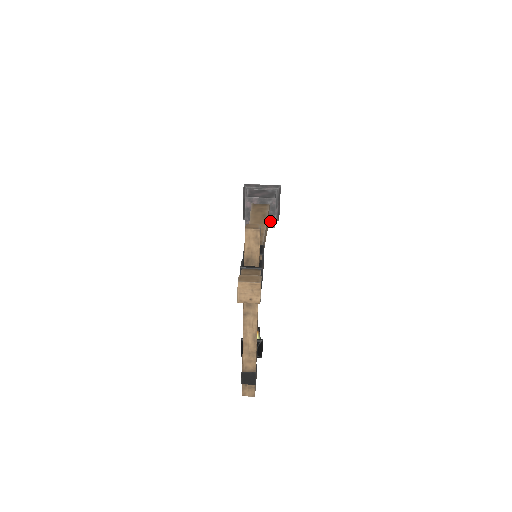
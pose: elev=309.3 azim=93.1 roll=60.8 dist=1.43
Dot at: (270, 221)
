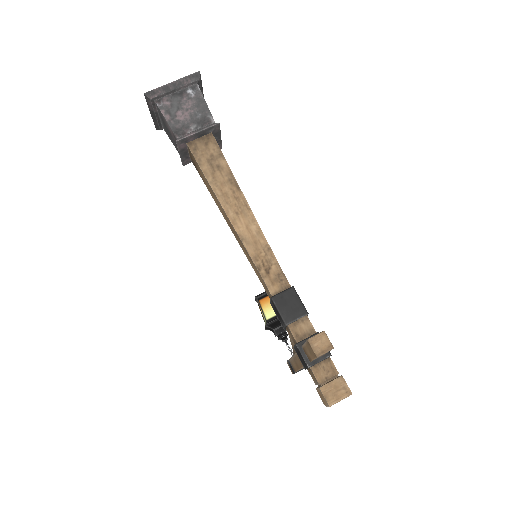
Dot at: occluded
